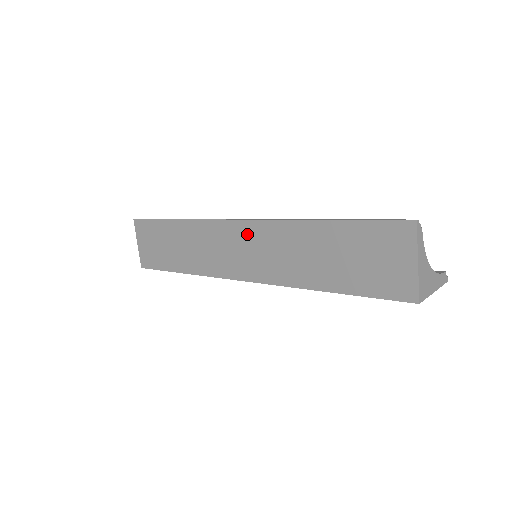
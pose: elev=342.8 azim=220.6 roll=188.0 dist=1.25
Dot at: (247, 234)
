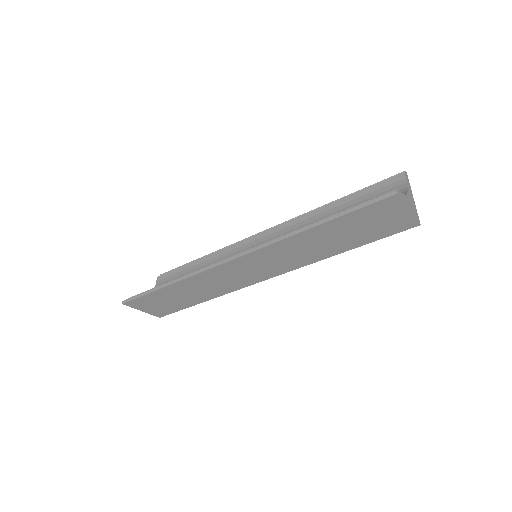
Dot at: (250, 261)
